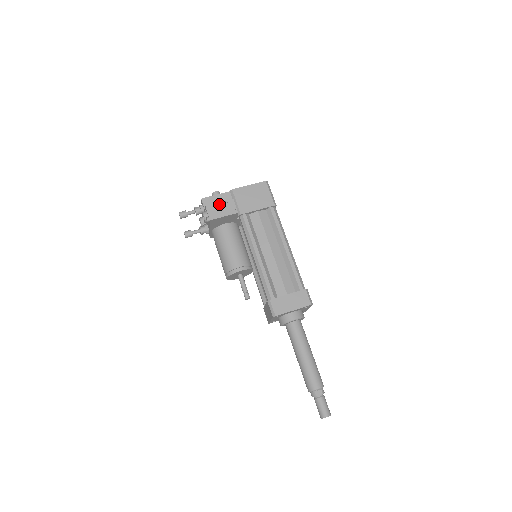
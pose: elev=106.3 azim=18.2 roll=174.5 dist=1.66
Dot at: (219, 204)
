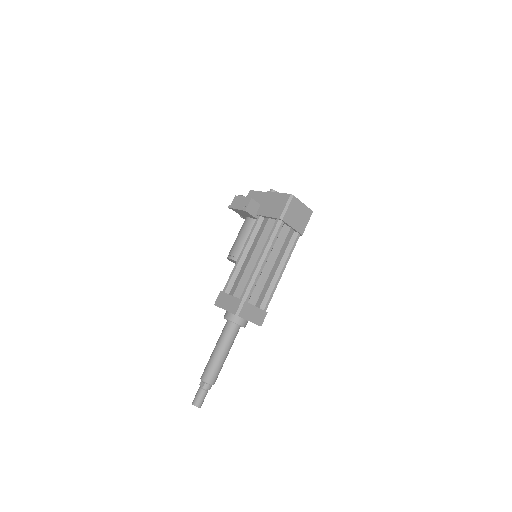
Dot at: (242, 198)
